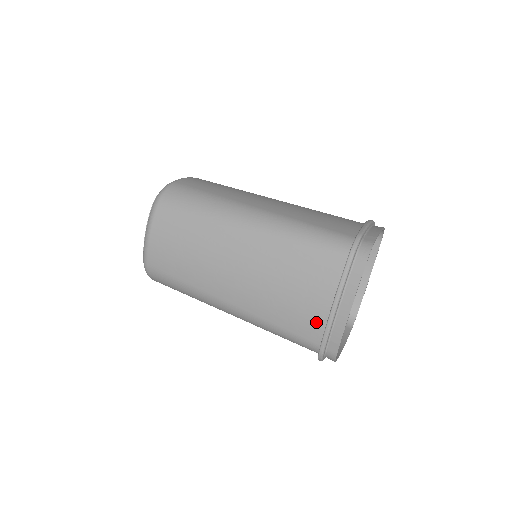
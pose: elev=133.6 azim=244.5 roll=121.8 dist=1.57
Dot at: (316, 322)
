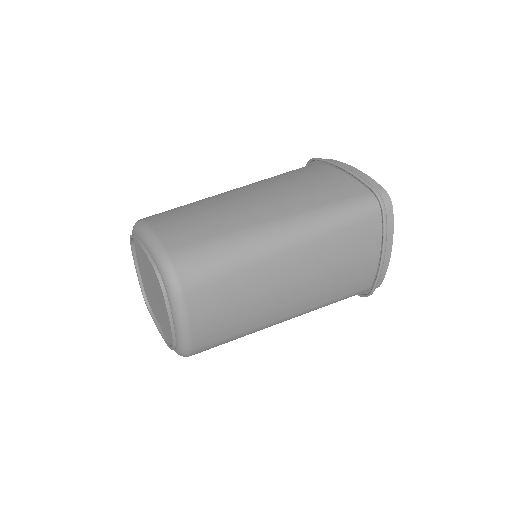
Dot at: (367, 276)
